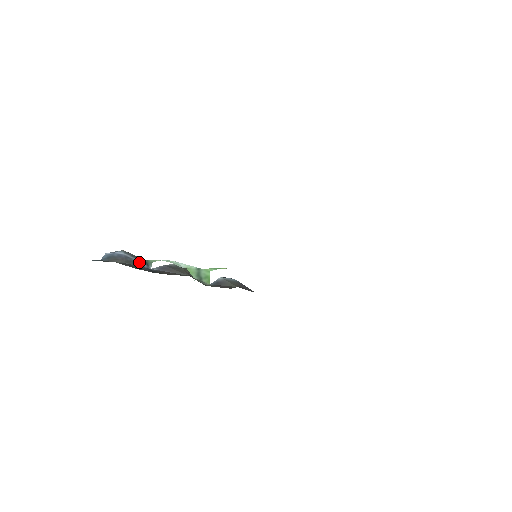
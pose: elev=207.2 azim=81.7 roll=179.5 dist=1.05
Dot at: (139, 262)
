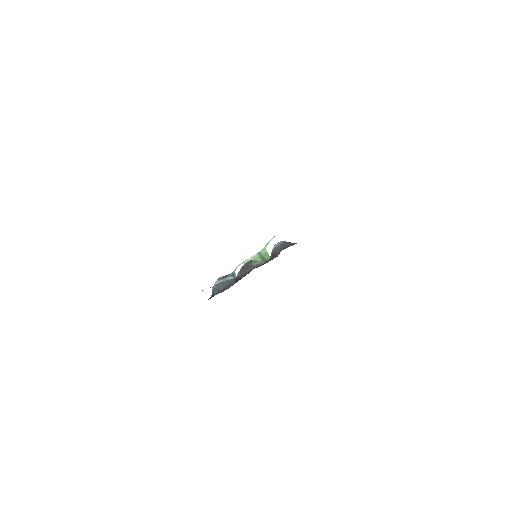
Dot at: (228, 279)
